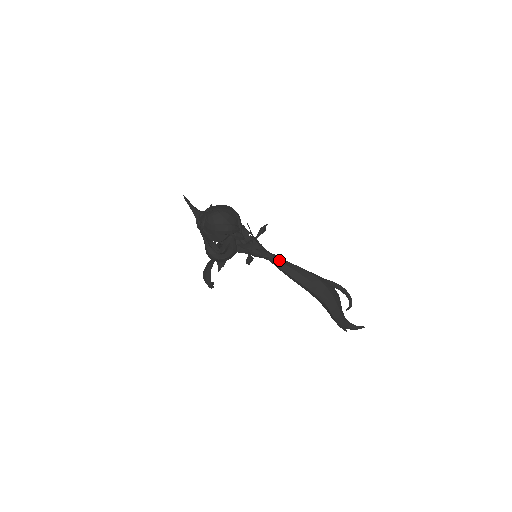
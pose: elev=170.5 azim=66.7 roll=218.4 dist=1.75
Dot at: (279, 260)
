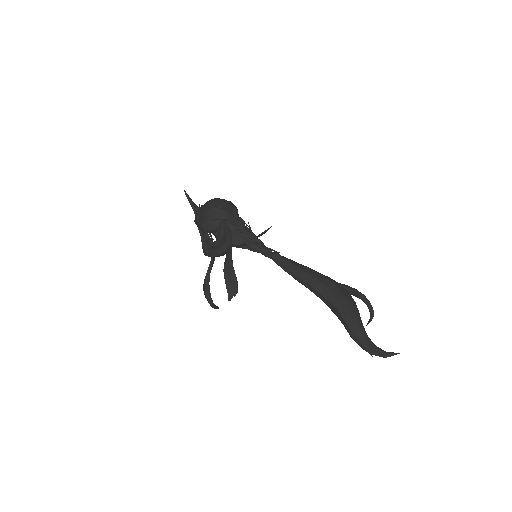
Dot at: (279, 254)
